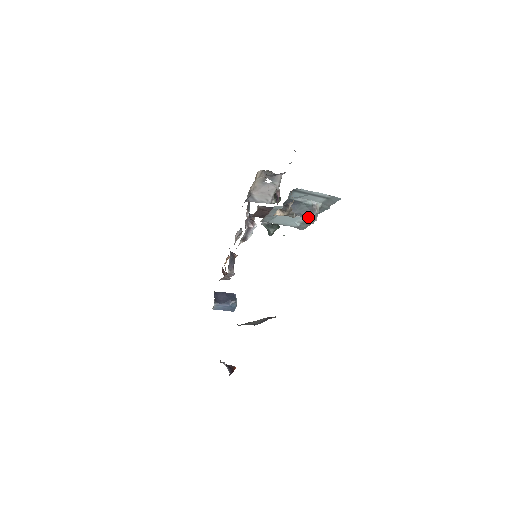
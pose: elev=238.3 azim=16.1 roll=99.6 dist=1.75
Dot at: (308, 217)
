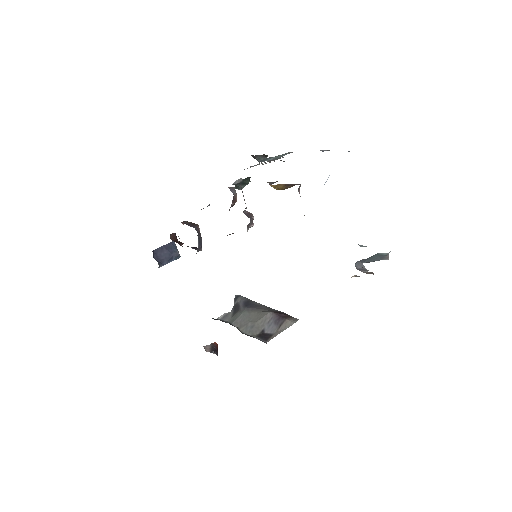
Dot at: (373, 261)
